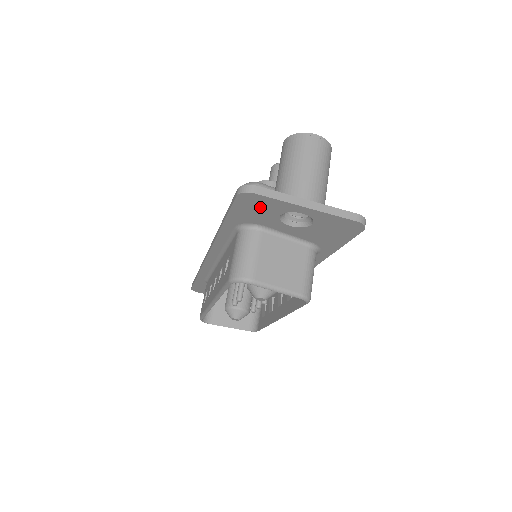
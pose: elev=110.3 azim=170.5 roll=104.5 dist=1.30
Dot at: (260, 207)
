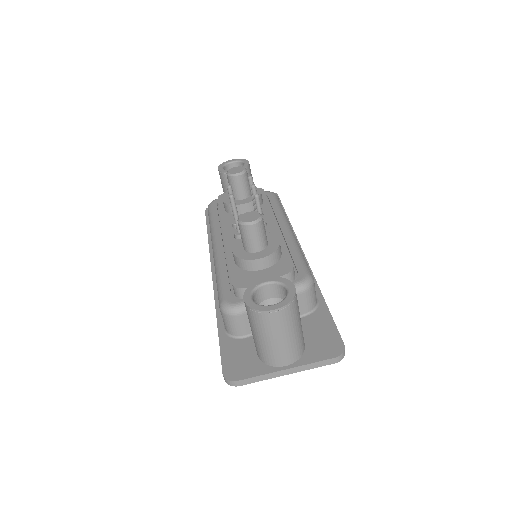
Dot at: occluded
